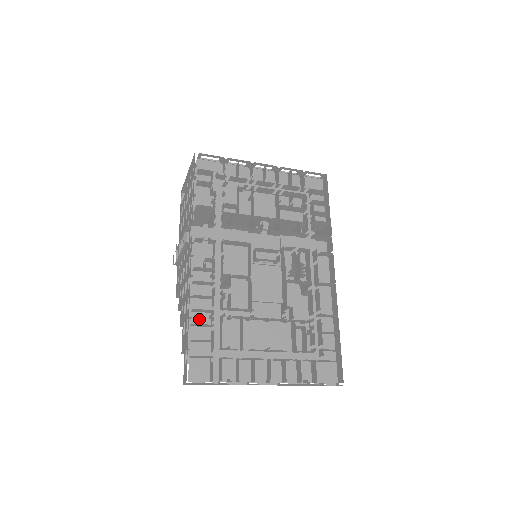
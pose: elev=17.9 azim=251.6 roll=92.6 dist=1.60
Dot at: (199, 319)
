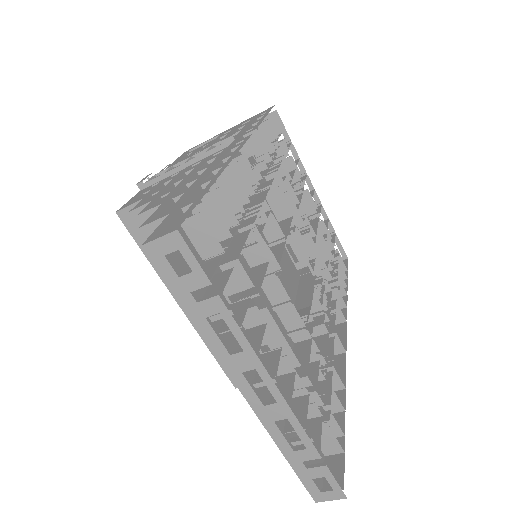
Dot at: occluded
